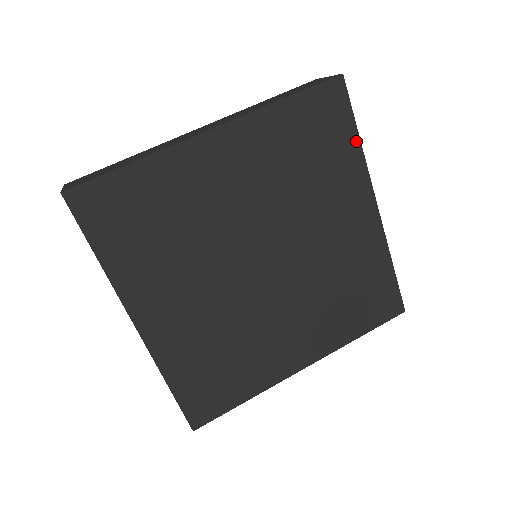
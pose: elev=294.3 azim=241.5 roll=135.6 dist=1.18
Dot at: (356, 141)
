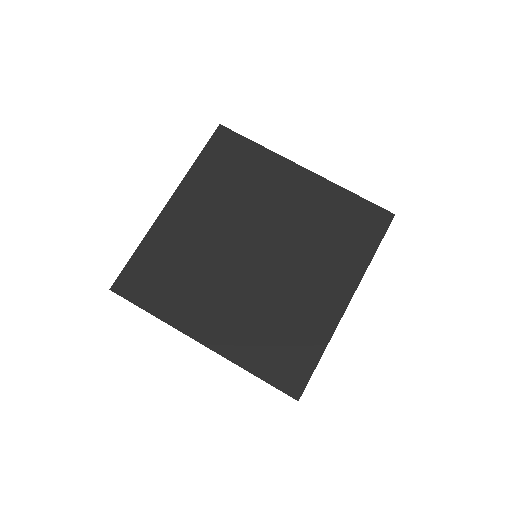
Dot at: (371, 253)
